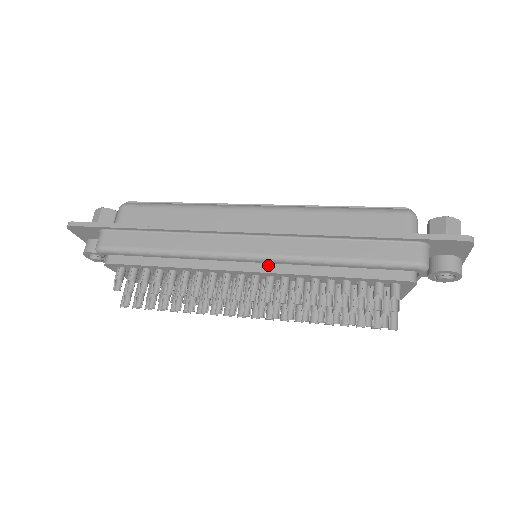
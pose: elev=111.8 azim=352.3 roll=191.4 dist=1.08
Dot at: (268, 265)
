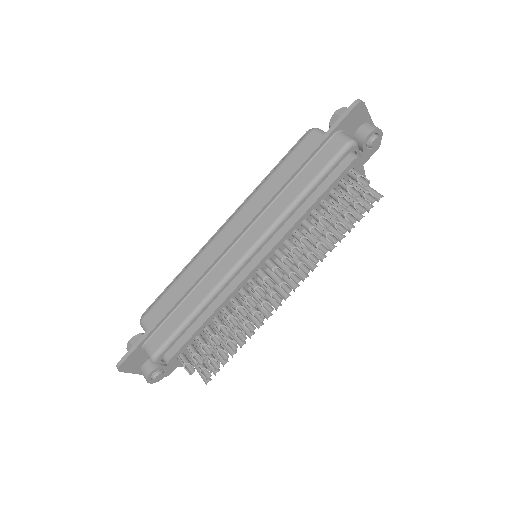
Dot at: (267, 245)
